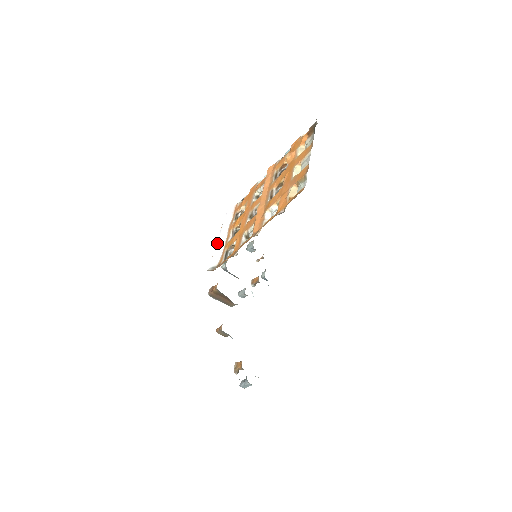
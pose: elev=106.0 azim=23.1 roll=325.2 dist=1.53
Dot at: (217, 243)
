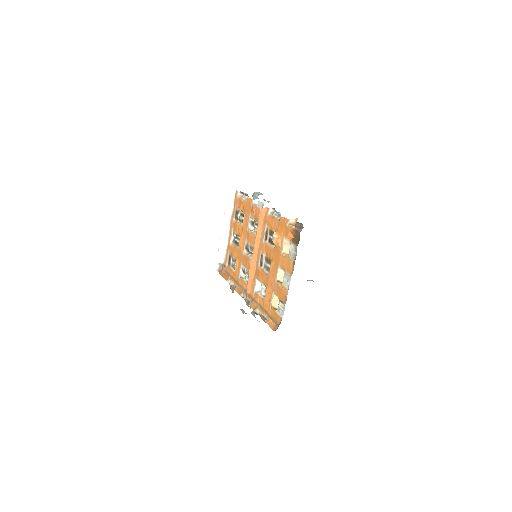
Dot at: (221, 236)
